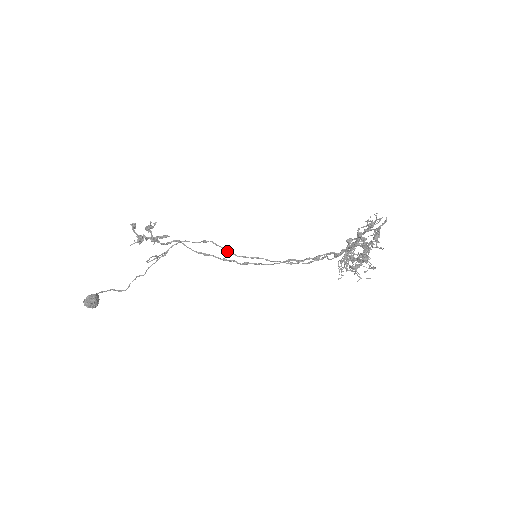
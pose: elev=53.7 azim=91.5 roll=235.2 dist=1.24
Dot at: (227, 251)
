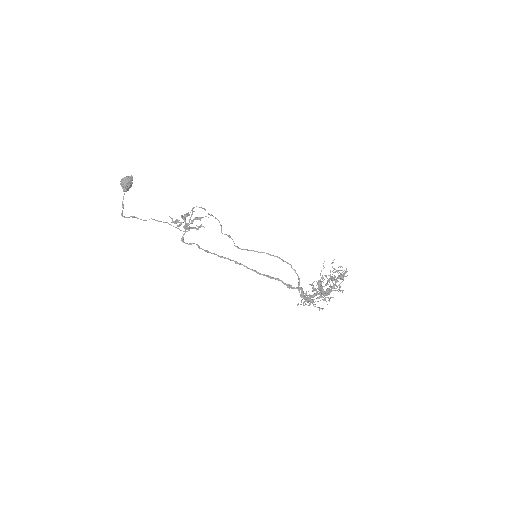
Dot at: (237, 247)
